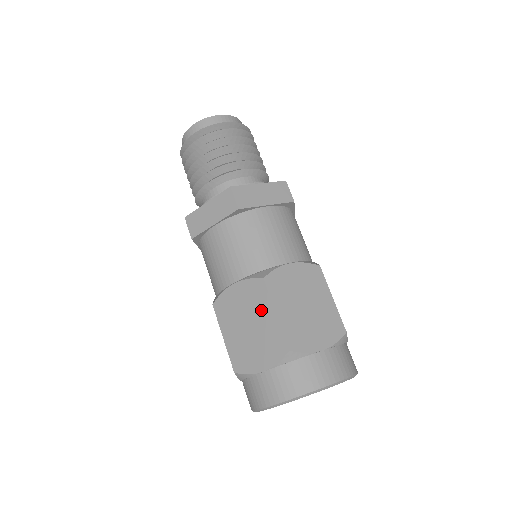
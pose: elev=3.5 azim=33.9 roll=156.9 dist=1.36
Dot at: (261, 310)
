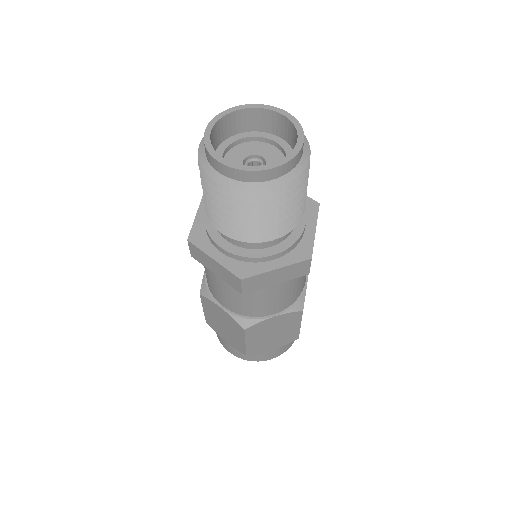
Dot at: (290, 326)
